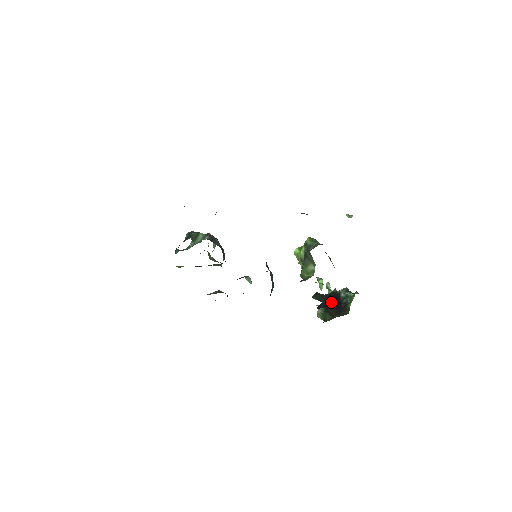
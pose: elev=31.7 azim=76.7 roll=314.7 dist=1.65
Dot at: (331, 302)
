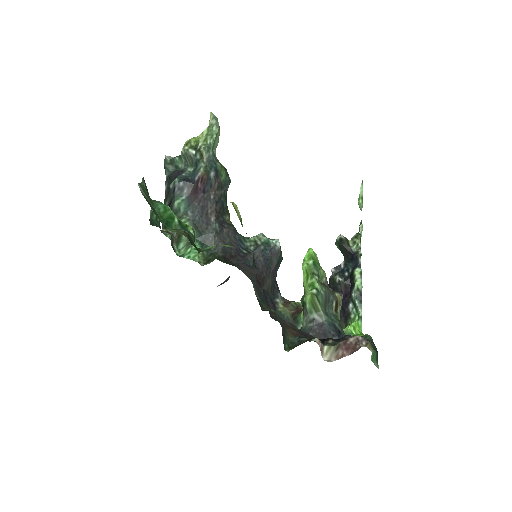
Dot at: (342, 290)
